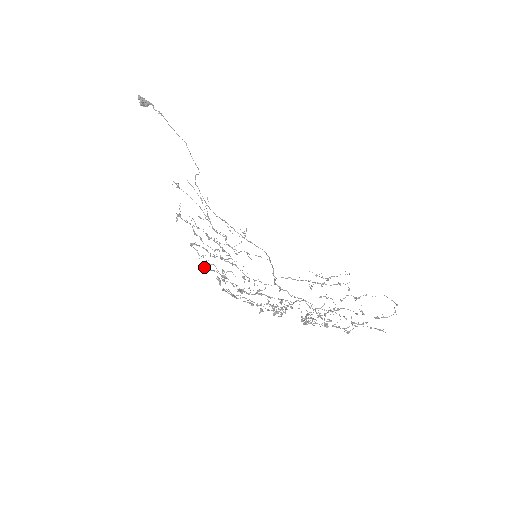
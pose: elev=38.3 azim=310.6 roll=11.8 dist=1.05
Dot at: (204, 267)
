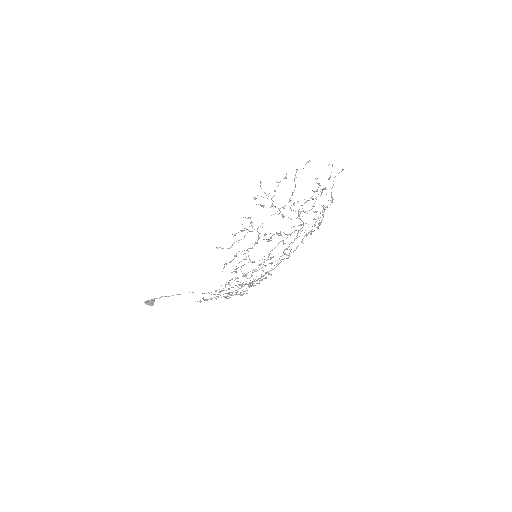
Dot at: occluded
